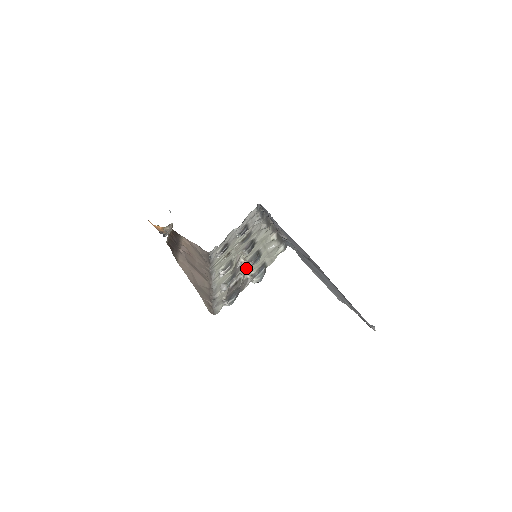
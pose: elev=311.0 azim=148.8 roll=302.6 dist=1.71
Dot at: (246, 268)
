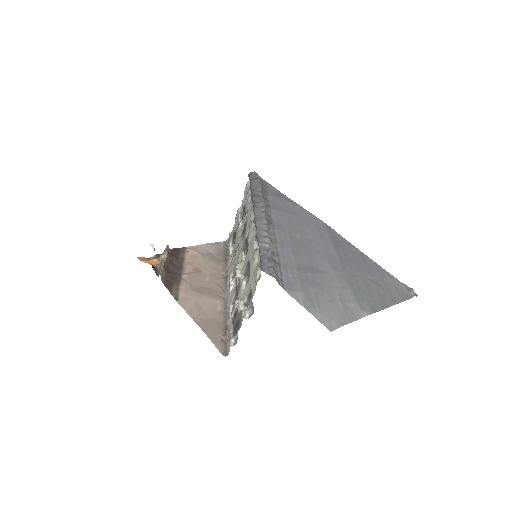
Dot at: (242, 289)
